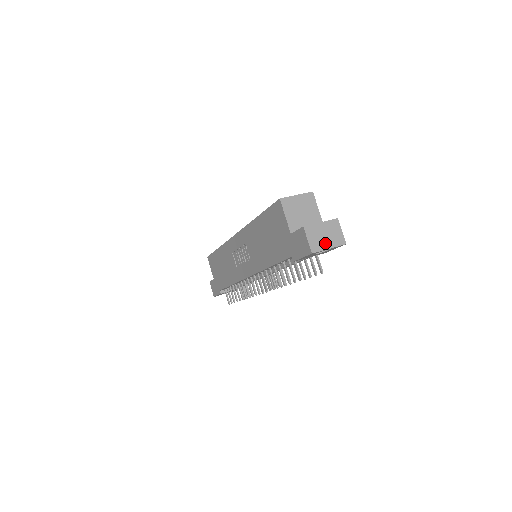
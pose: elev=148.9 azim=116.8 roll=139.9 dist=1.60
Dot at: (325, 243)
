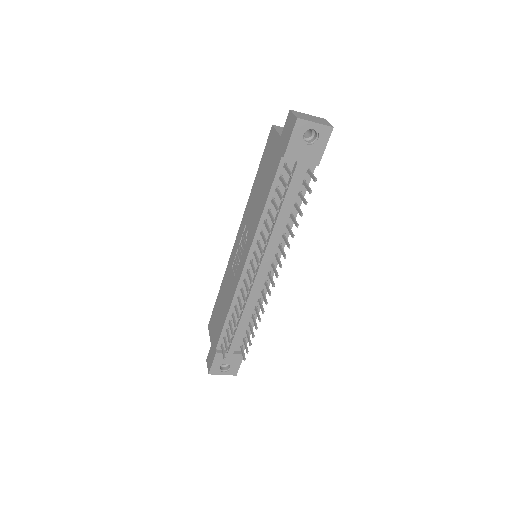
Dot at: (311, 120)
